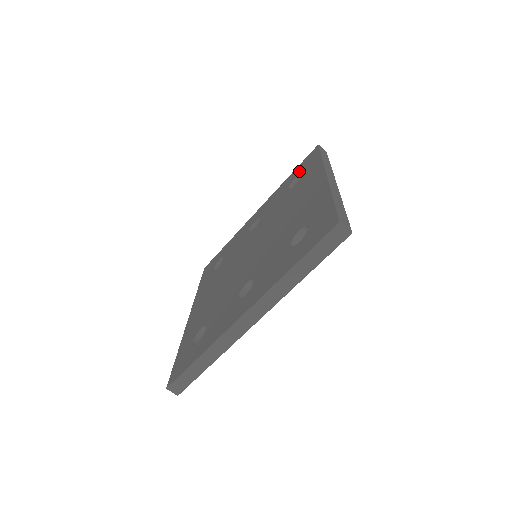
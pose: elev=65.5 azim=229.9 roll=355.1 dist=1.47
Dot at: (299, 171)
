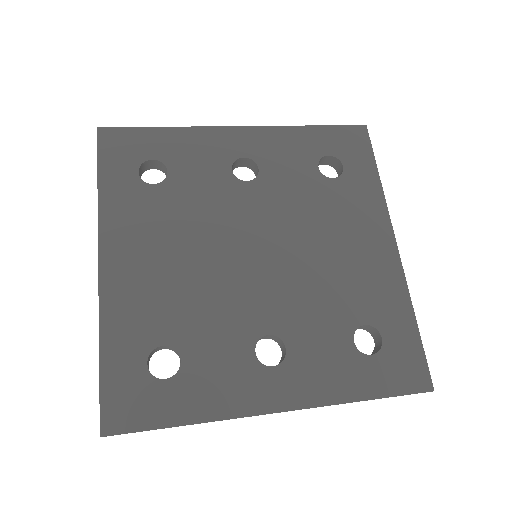
Dot at: (336, 148)
